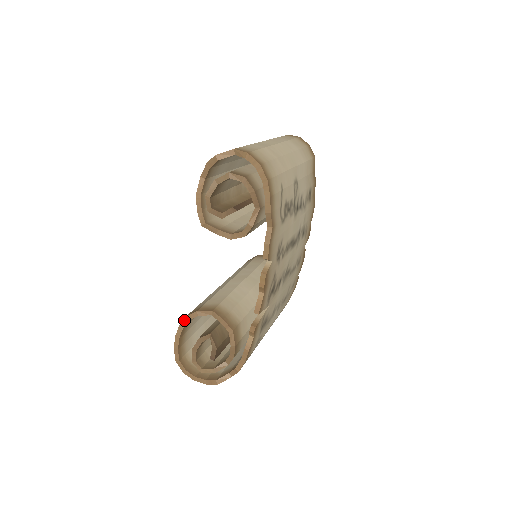
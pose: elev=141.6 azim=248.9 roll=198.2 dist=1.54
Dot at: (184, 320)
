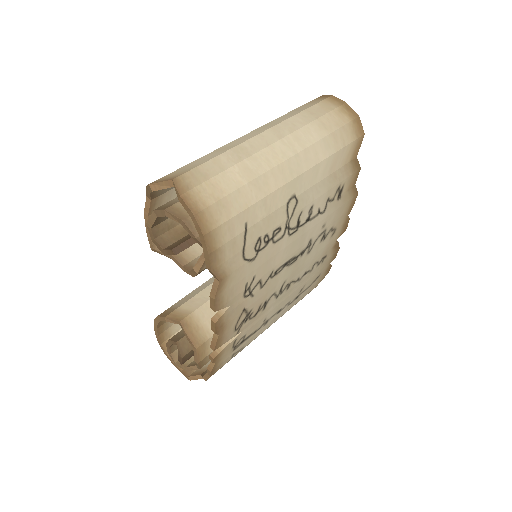
Dot at: (157, 318)
